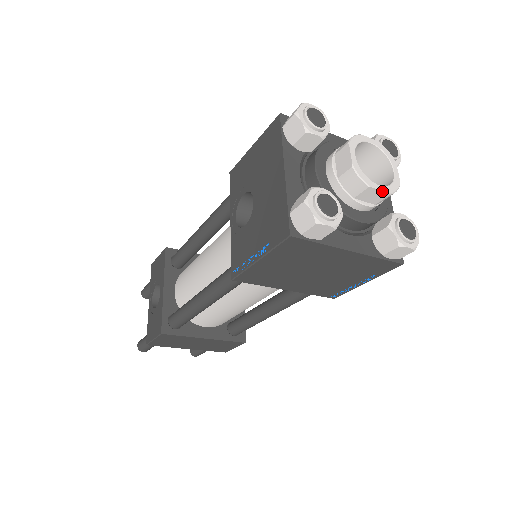
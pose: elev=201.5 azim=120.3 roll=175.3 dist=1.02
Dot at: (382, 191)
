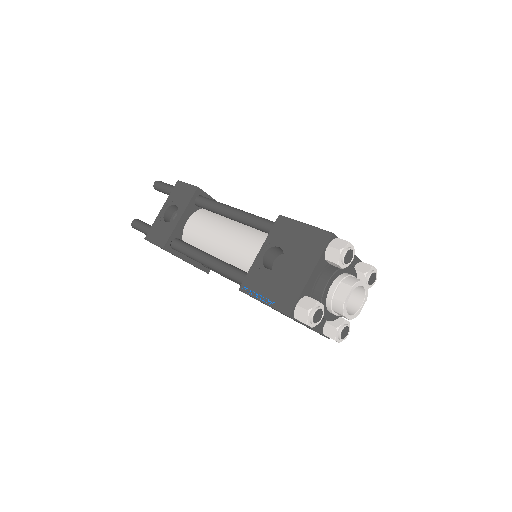
Dot at: (348, 318)
